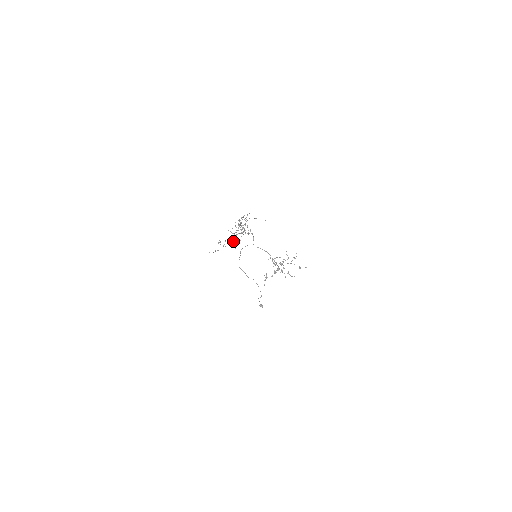
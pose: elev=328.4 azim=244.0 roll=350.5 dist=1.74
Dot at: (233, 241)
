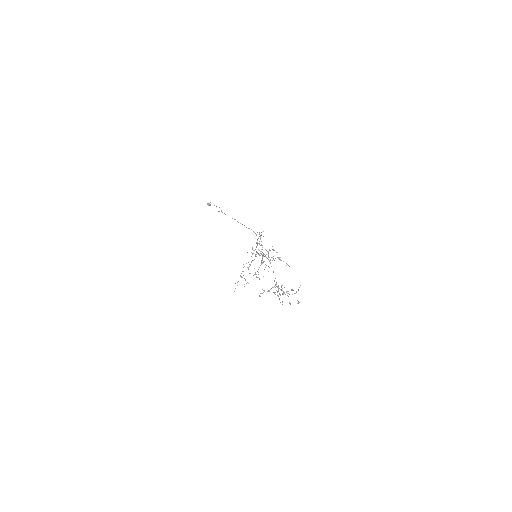
Dot at: occluded
